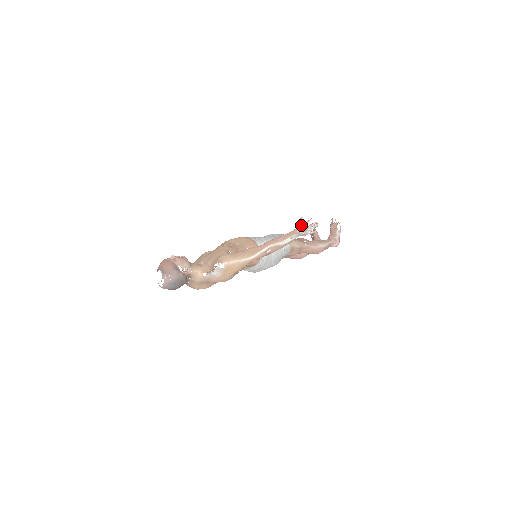
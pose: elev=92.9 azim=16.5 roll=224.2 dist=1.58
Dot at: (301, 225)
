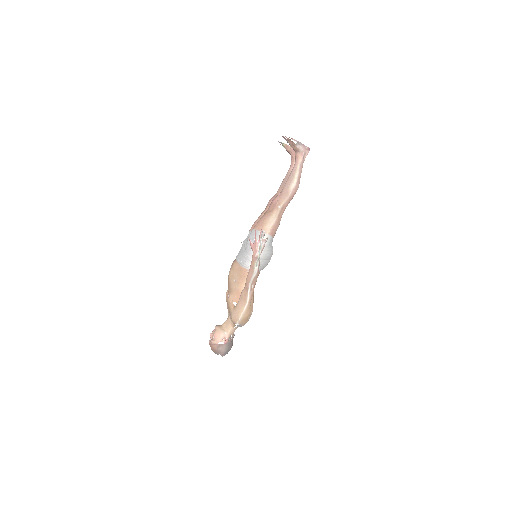
Dot at: (253, 247)
